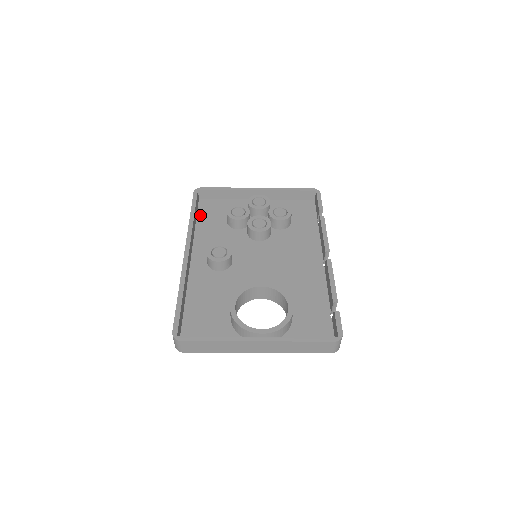
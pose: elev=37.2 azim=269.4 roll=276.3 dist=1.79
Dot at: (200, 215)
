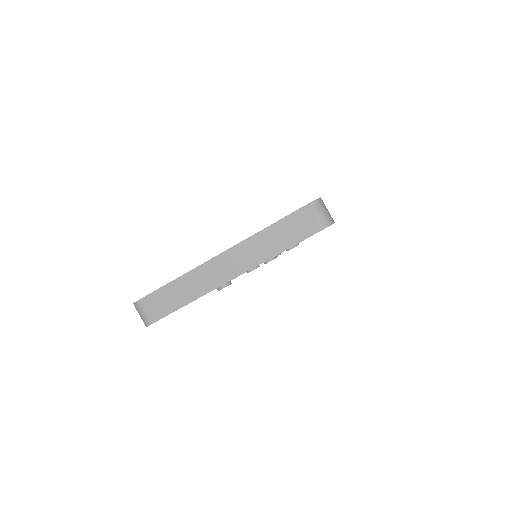
Dot at: occluded
